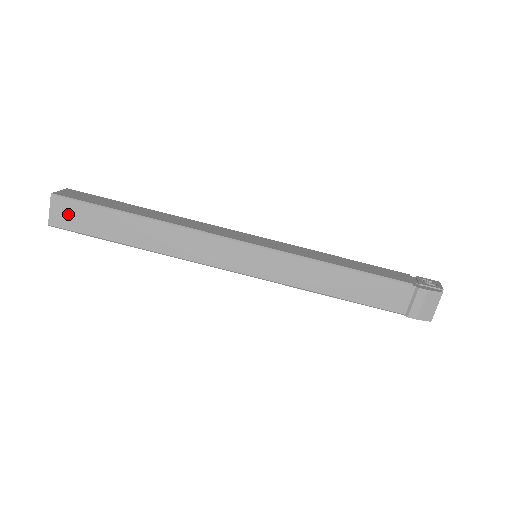
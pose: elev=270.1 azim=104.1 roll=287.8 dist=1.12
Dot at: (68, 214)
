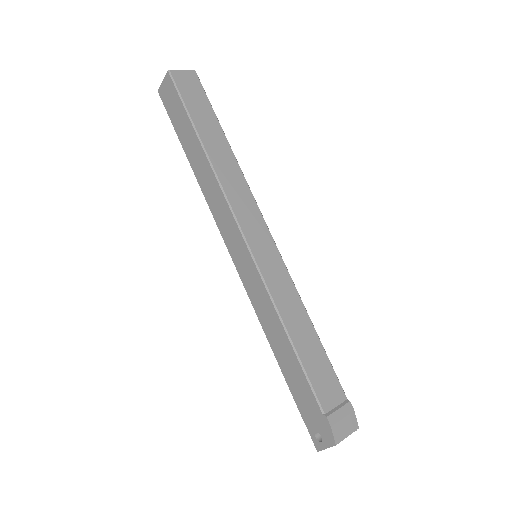
Dot at: (190, 85)
